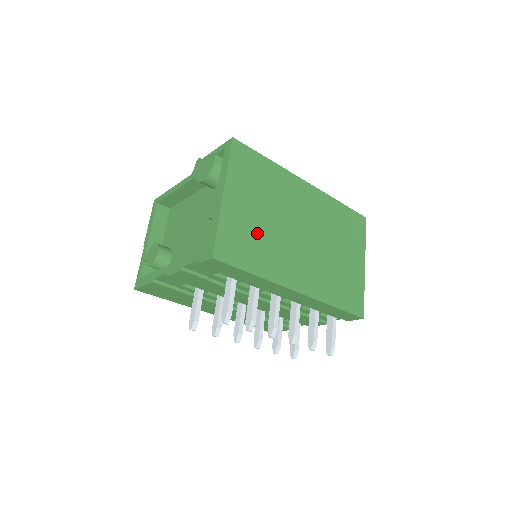
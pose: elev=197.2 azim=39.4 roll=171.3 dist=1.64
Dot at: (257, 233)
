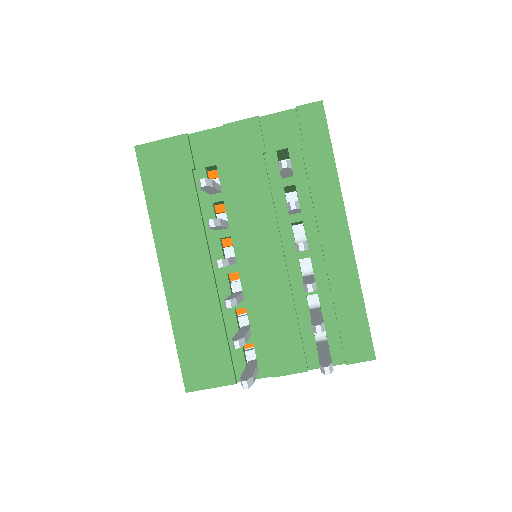
Dot at: occluded
